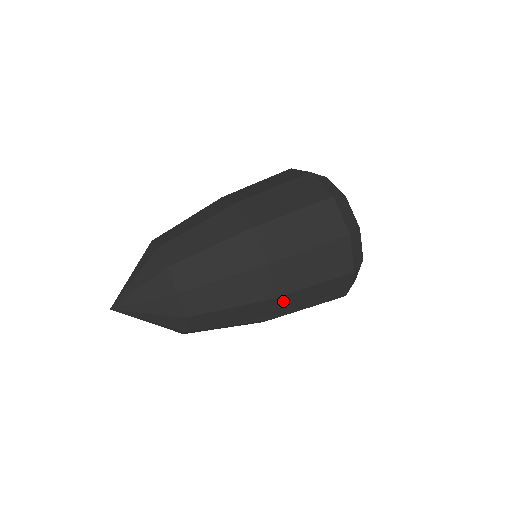
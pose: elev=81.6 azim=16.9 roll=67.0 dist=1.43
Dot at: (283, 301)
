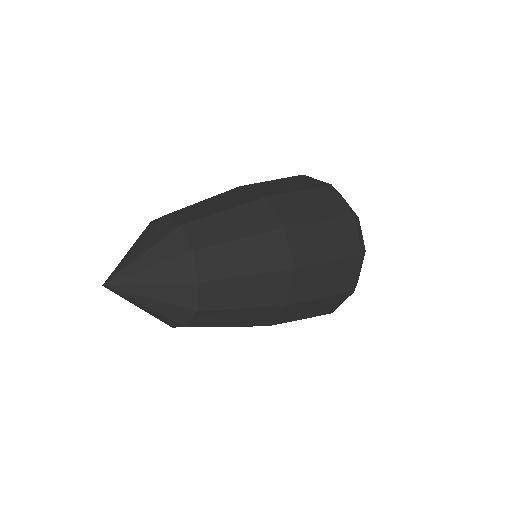
Dot at: (296, 237)
